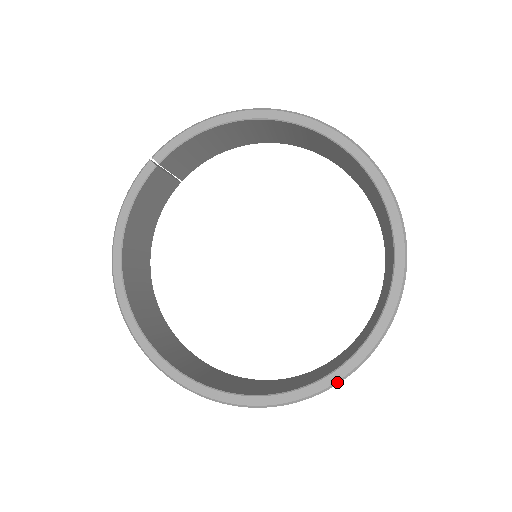
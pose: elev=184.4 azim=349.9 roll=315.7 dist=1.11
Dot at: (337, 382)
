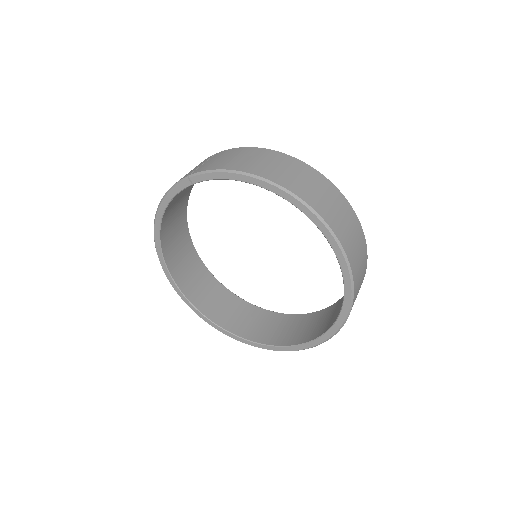
Dot at: (275, 350)
